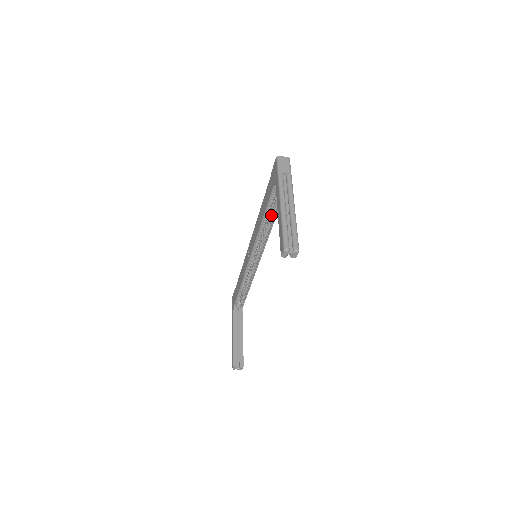
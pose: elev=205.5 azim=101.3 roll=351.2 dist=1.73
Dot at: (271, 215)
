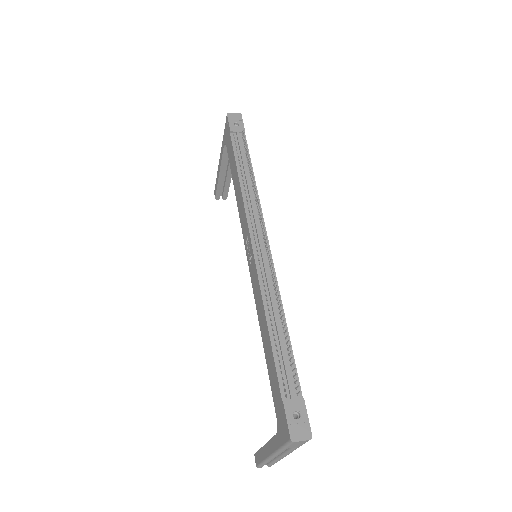
Dot at: occluded
